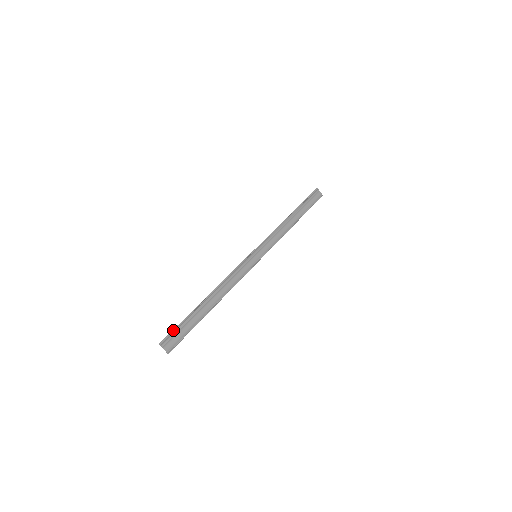
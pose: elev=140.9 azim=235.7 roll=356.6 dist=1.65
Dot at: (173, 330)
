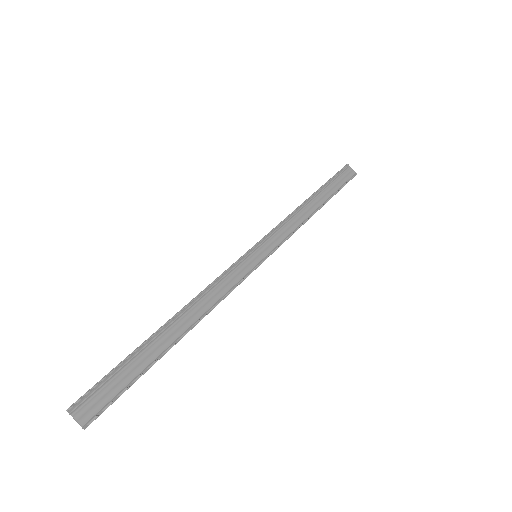
Dot at: (97, 383)
